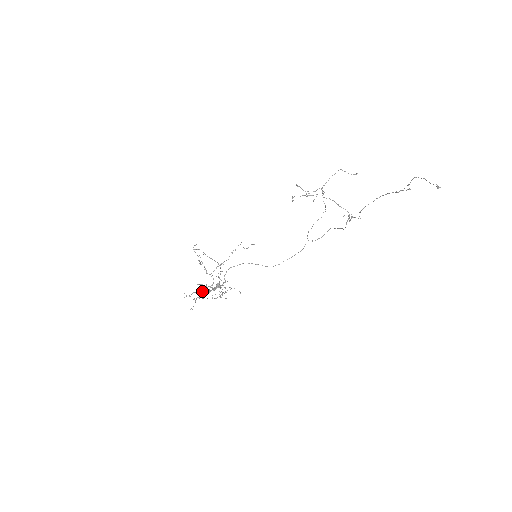
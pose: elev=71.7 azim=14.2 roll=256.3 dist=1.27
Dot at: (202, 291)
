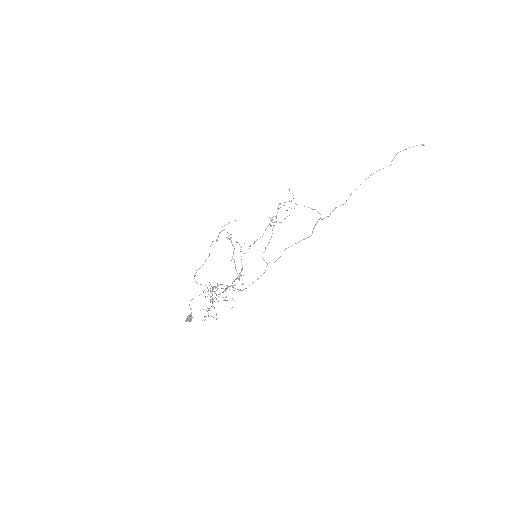
Dot at: (217, 289)
